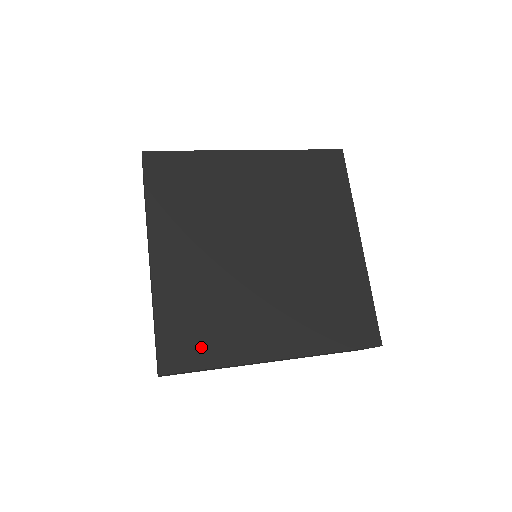
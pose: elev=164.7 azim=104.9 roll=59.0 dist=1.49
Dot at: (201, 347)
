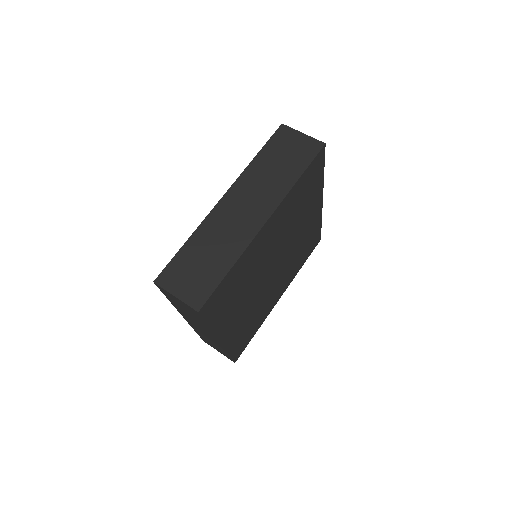
Dot at: (250, 335)
